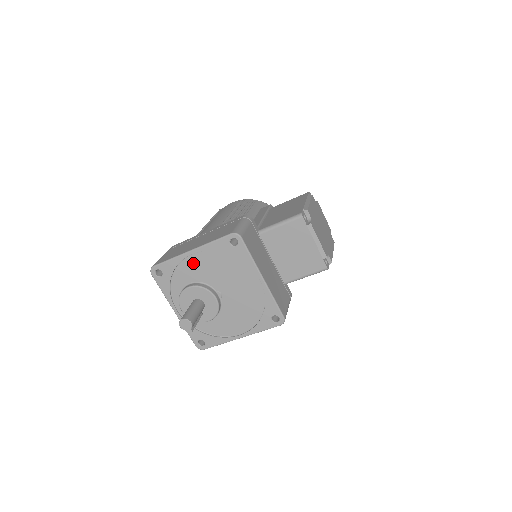
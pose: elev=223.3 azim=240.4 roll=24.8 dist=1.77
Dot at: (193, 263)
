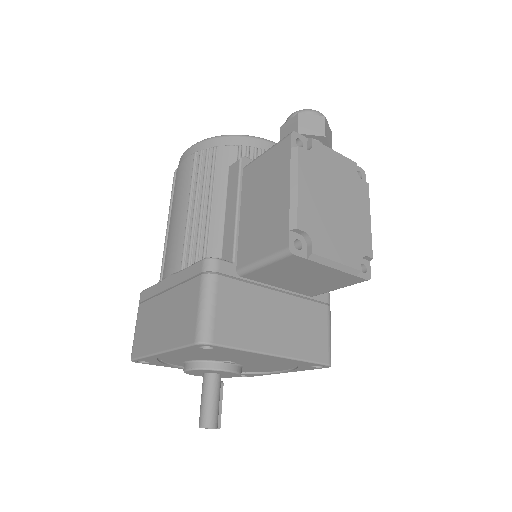
Dot at: (173, 355)
